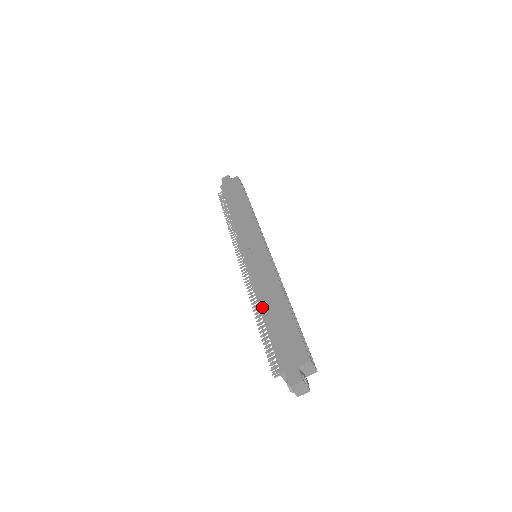
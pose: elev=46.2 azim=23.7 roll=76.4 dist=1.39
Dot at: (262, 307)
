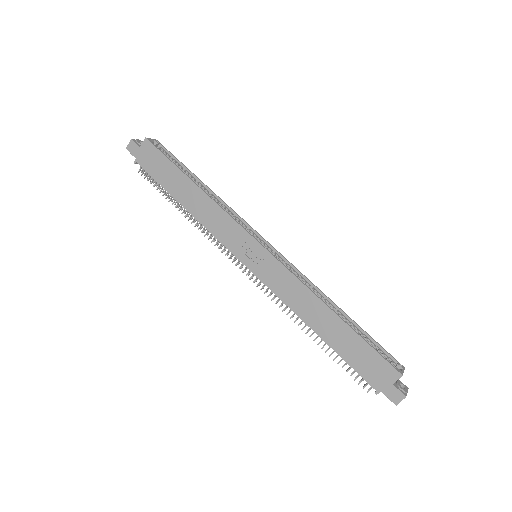
Dot at: (313, 329)
